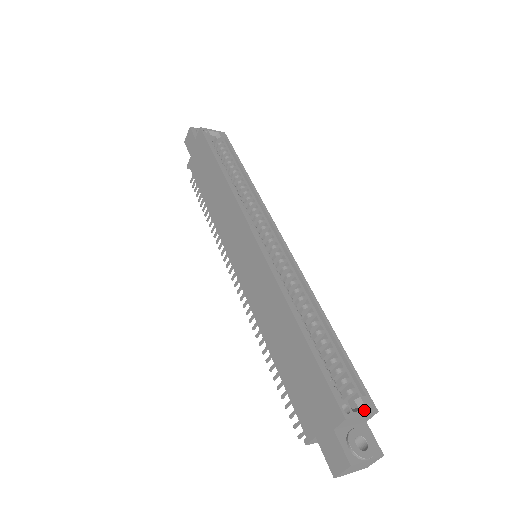
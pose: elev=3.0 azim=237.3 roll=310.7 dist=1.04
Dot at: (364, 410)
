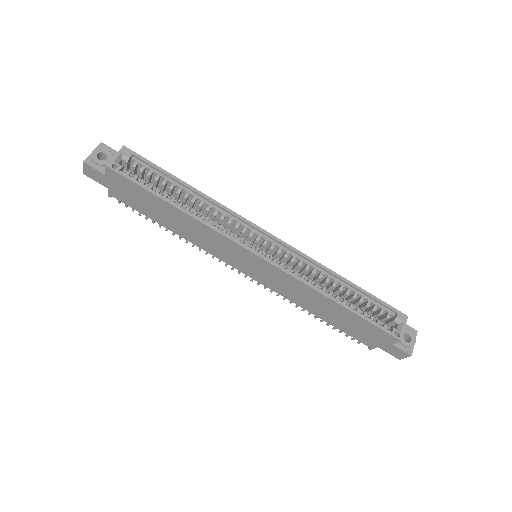
Dot at: (403, 324)
